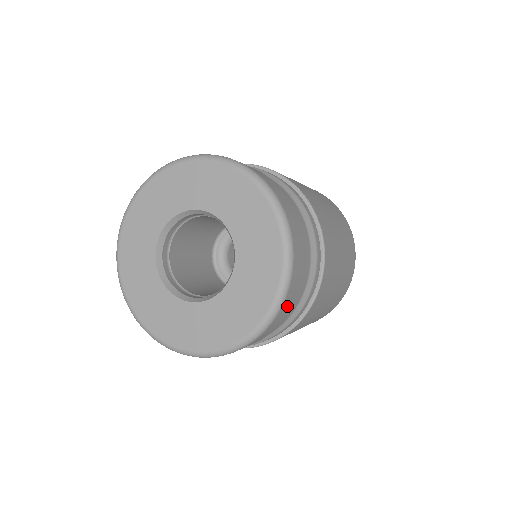
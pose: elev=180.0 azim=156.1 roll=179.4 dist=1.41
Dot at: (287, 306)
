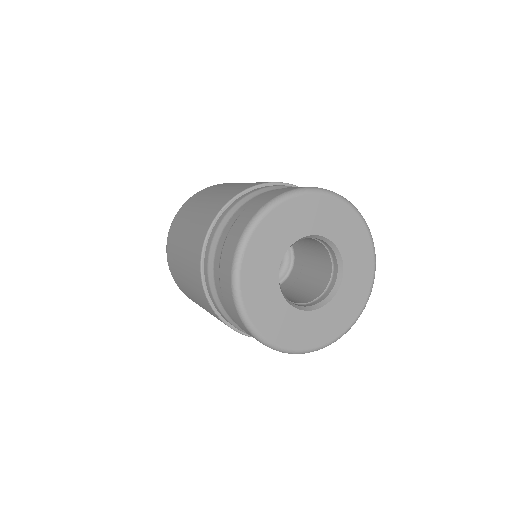
Dot at: occluded
